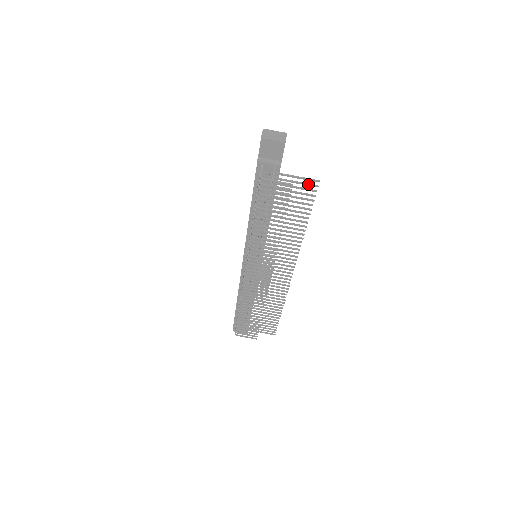
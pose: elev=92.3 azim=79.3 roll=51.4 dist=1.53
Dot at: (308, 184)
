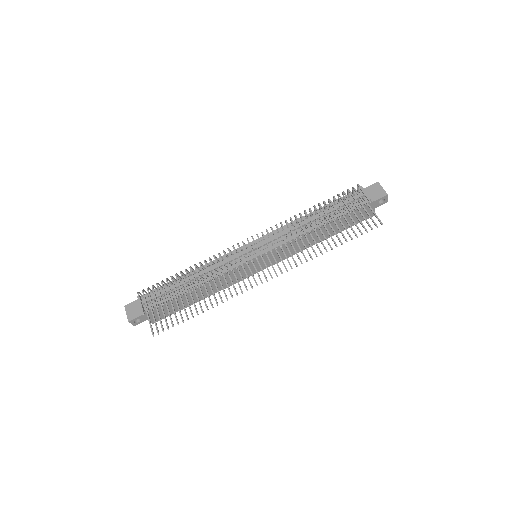
Dot at: occluded
